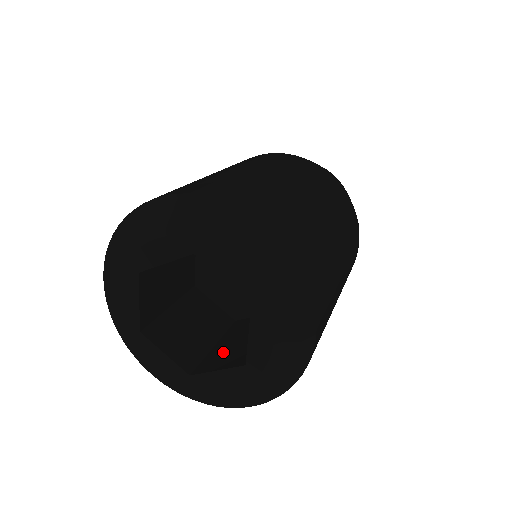
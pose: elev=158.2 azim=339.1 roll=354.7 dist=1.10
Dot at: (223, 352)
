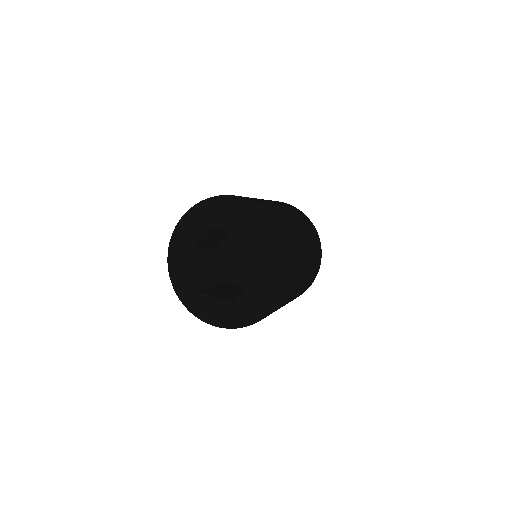
Dot at: (218, 291)
